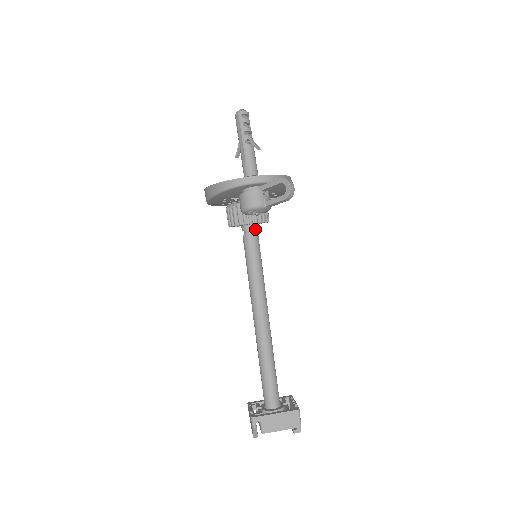
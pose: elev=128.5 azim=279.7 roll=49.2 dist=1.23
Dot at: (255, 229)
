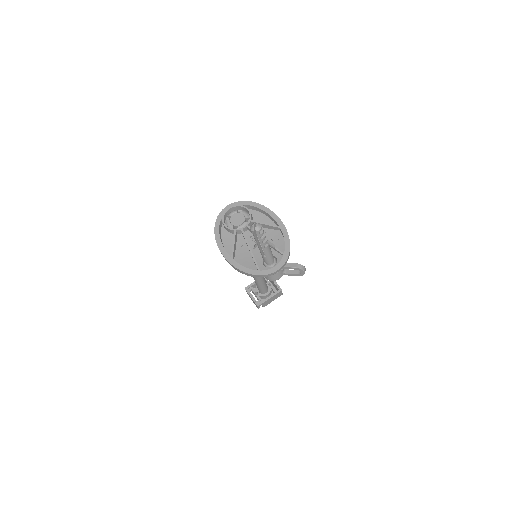
Dot at: occluded
